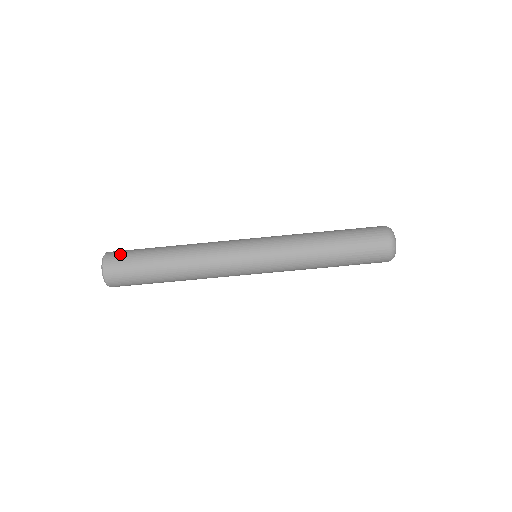
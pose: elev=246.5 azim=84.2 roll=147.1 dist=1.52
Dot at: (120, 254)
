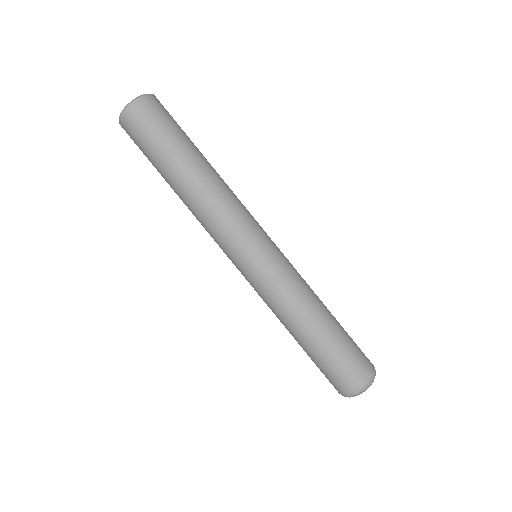
Dot at: (166, 110)
